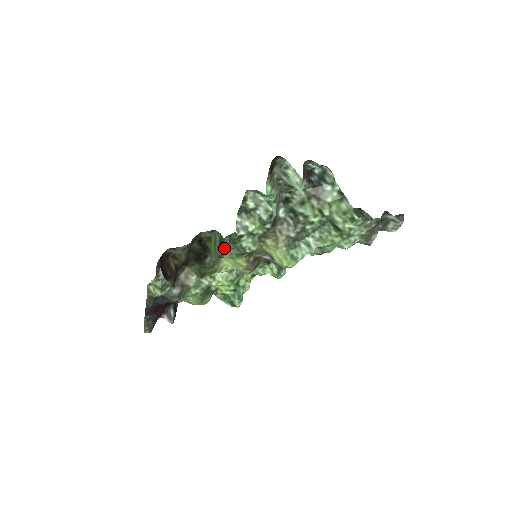
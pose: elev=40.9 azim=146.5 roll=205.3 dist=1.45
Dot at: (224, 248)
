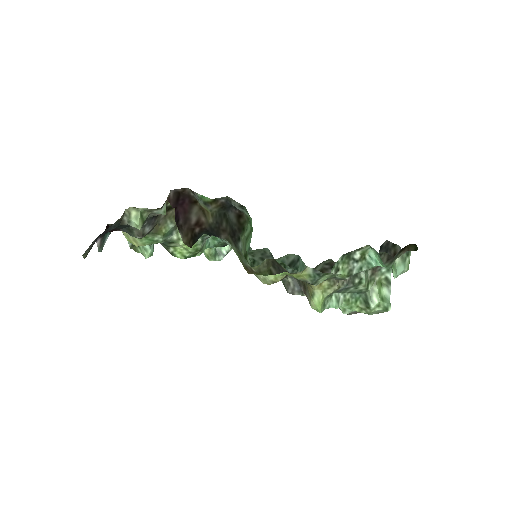
Dot at: (303, 270)
